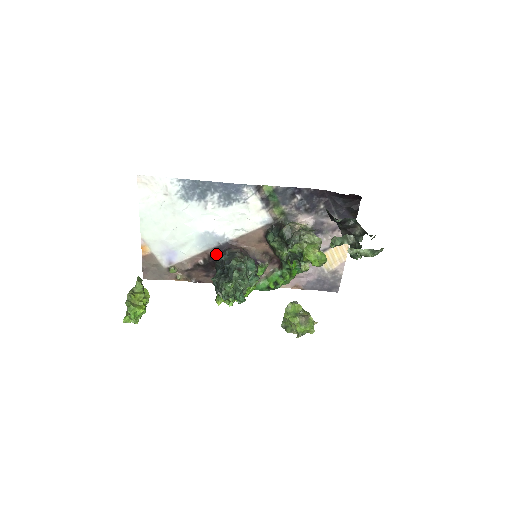
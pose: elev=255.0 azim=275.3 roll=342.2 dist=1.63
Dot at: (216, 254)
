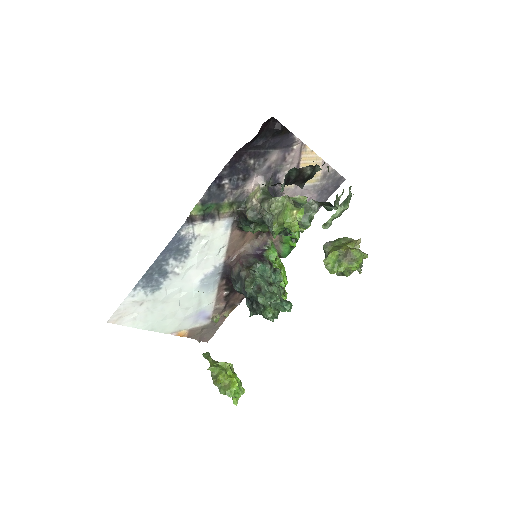
Dot at: (228, 278)
